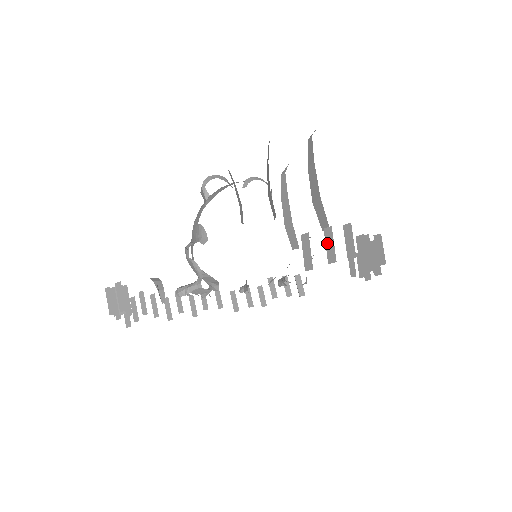
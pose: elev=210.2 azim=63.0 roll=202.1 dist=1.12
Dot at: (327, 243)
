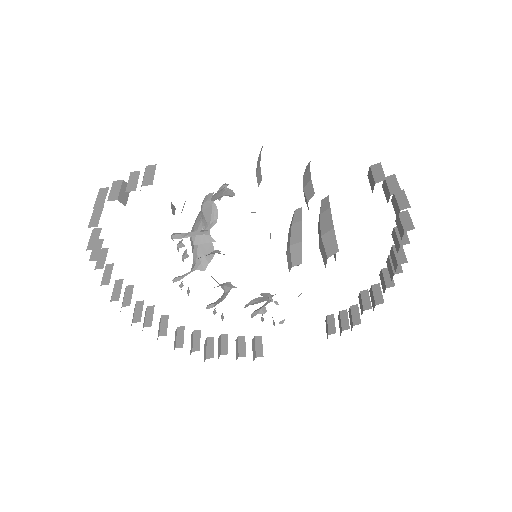
Dot at: (389, 184)
